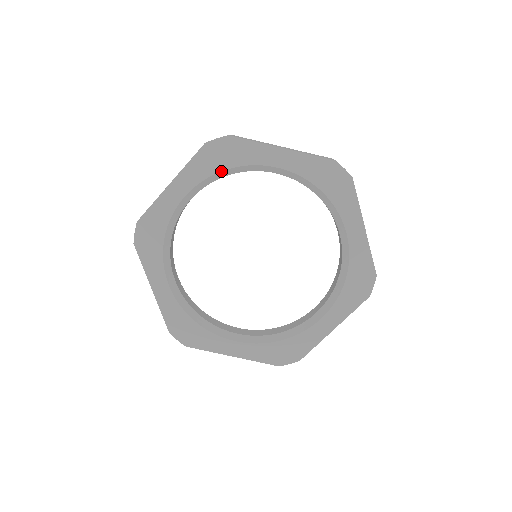
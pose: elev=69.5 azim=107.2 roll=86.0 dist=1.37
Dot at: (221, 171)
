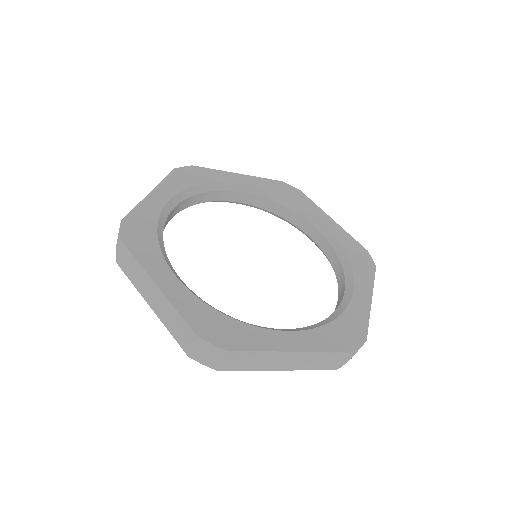
Dot at: (280, 196)
